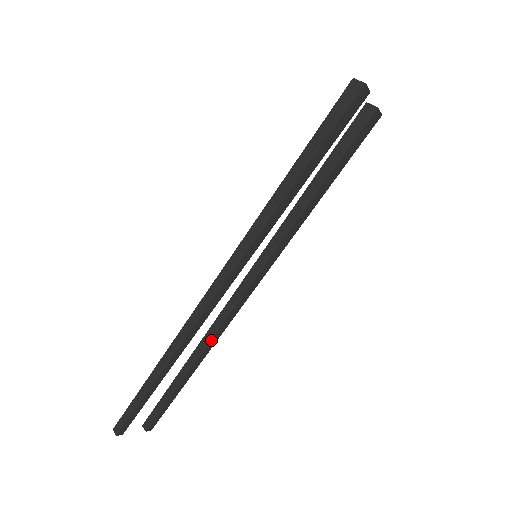
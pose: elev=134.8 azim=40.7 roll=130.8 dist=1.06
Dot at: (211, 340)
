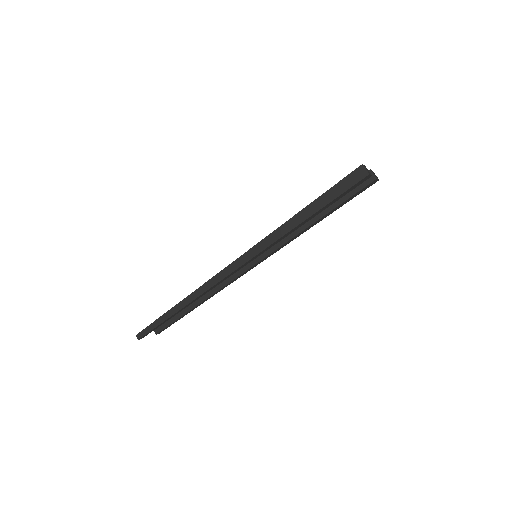
Dot at: (212, 295)
